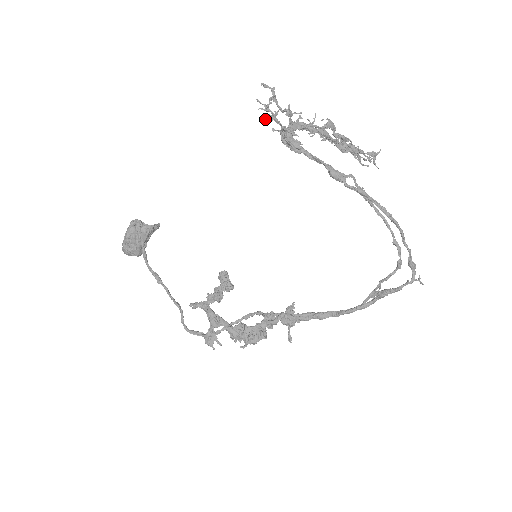
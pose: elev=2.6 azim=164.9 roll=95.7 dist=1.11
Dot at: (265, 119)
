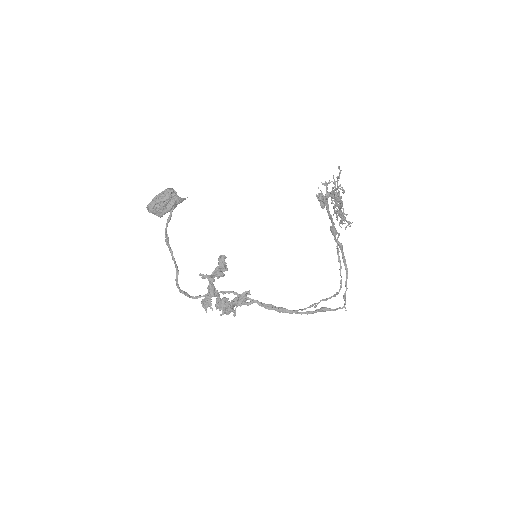
Dot at: (321, 182)
